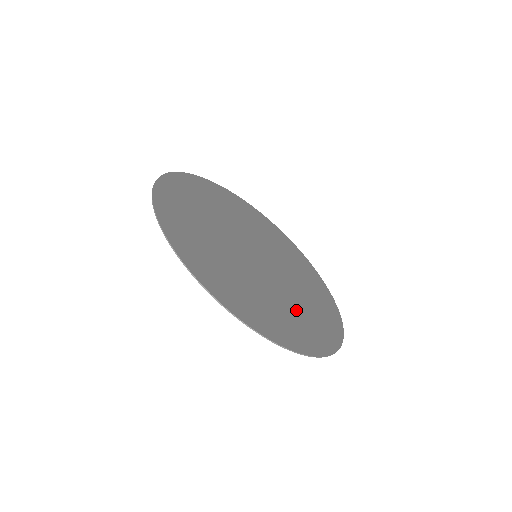
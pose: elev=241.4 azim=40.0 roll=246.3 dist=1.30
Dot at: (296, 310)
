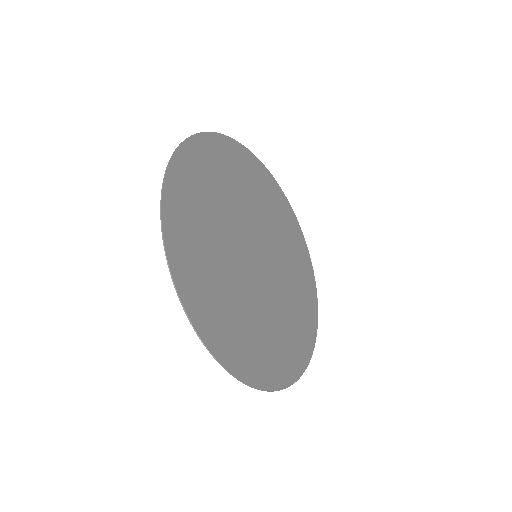
Dot at: (272, 330)
